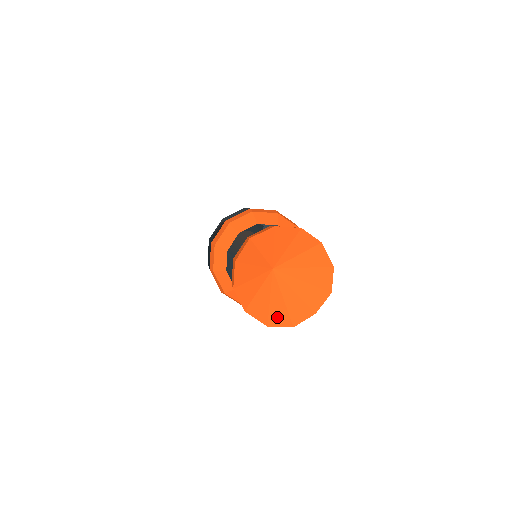
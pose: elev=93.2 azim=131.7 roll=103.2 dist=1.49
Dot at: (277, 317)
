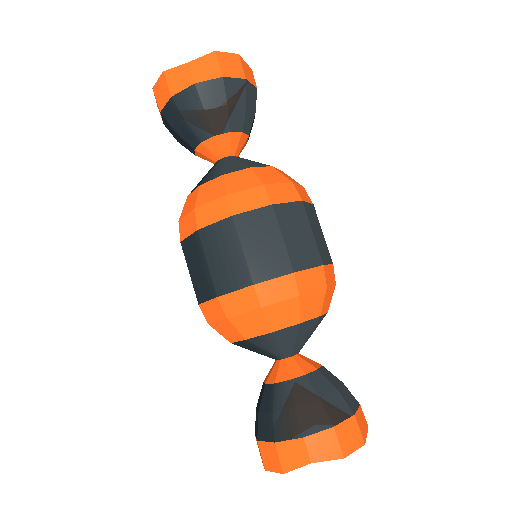
Dot at: occluded
